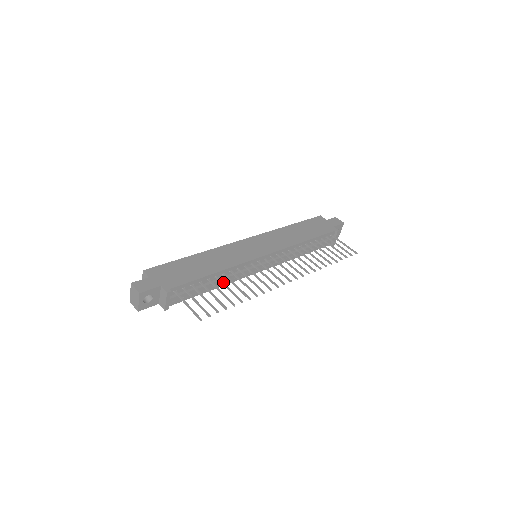
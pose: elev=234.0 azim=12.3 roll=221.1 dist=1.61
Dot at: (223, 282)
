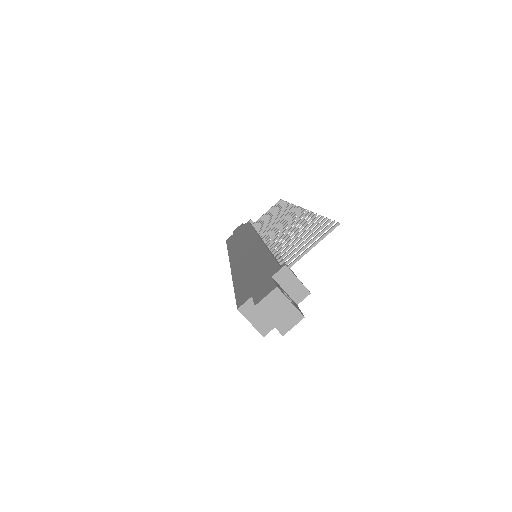
Dot at: (285, 244)
